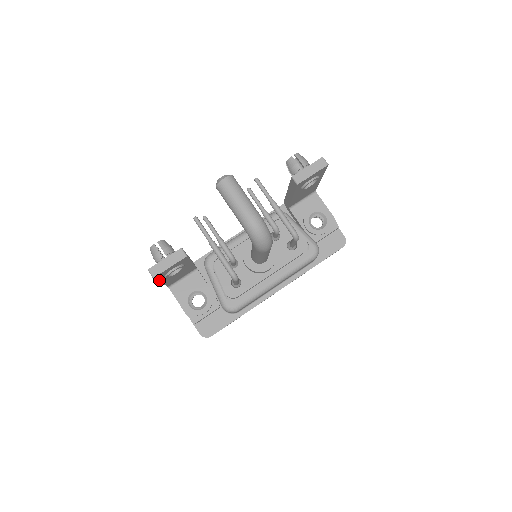
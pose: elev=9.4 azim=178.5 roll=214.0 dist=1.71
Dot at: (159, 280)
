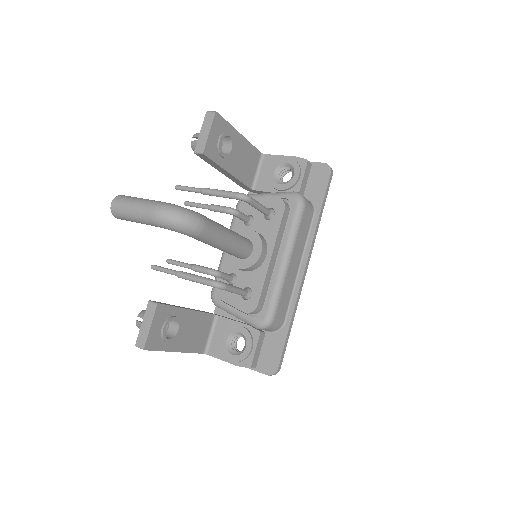
Dot at: (165, 350)
